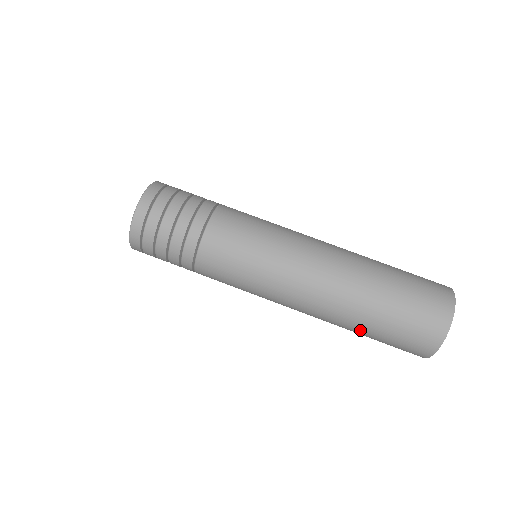
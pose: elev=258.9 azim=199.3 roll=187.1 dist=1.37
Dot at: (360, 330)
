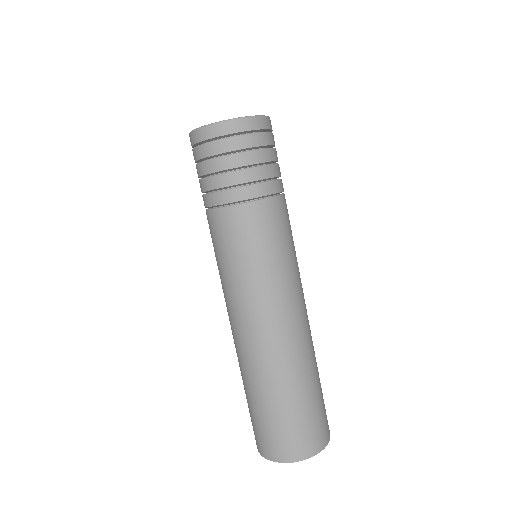
Dot at: (246, 387)
